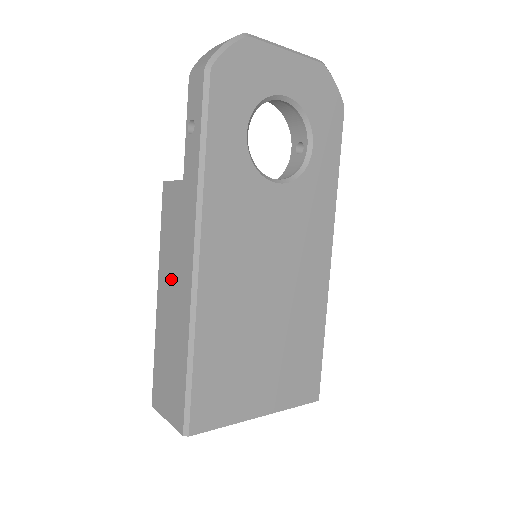
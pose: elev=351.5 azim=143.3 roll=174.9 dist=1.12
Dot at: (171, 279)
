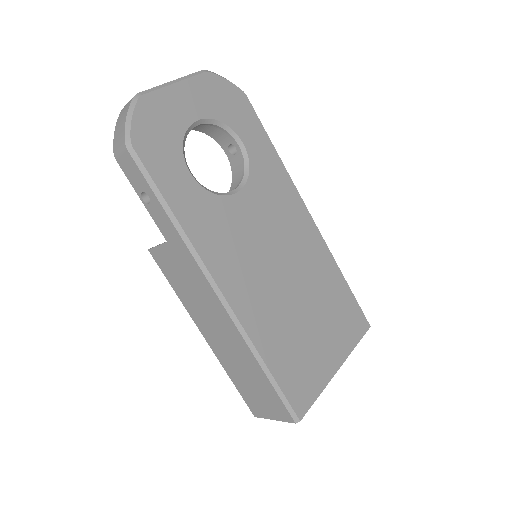
Dot at: (208, 319)
